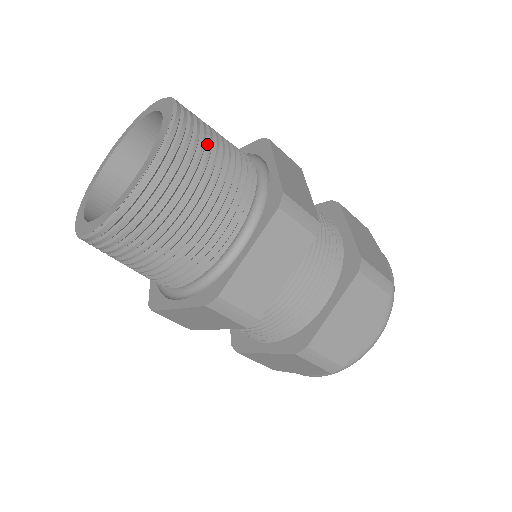
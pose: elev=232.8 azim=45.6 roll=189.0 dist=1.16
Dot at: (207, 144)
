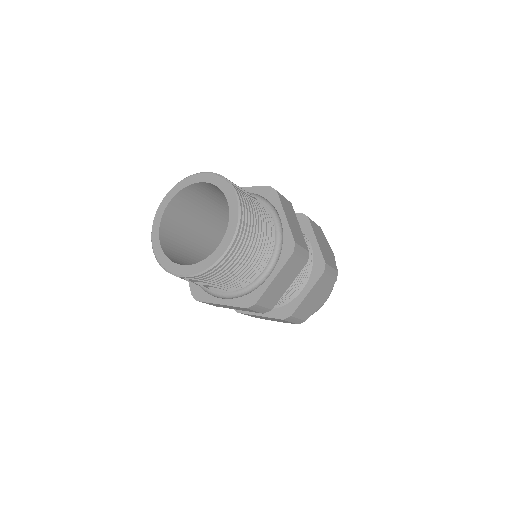
Dot at: (253, 216)
